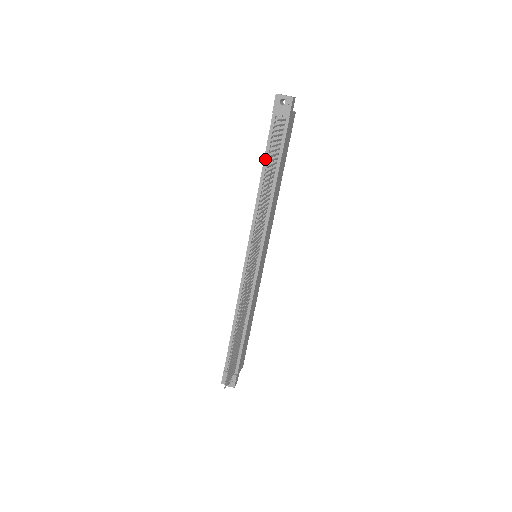
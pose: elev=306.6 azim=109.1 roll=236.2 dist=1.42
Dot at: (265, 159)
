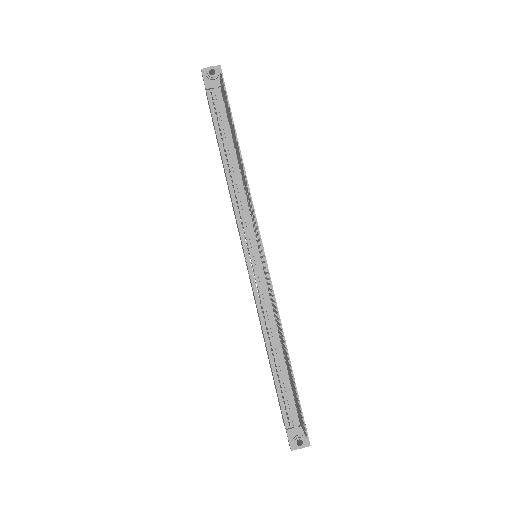
Dot at: (219, 139)
